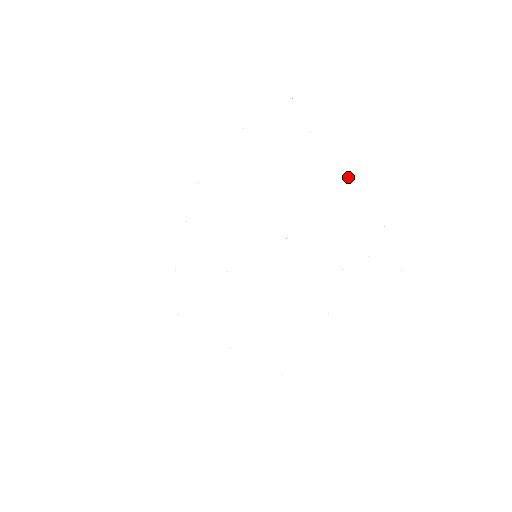
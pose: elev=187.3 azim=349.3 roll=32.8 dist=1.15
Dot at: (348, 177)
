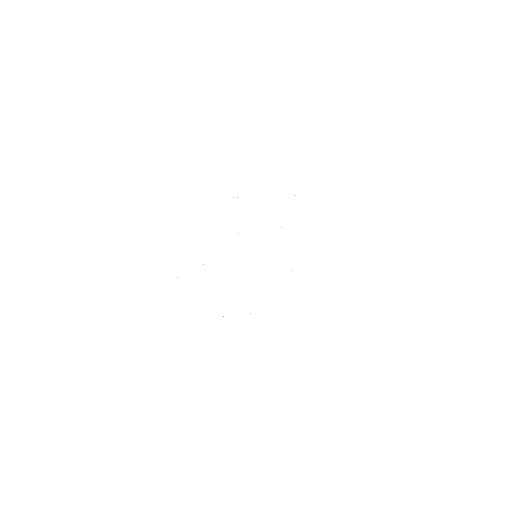
Dot at: occluded
